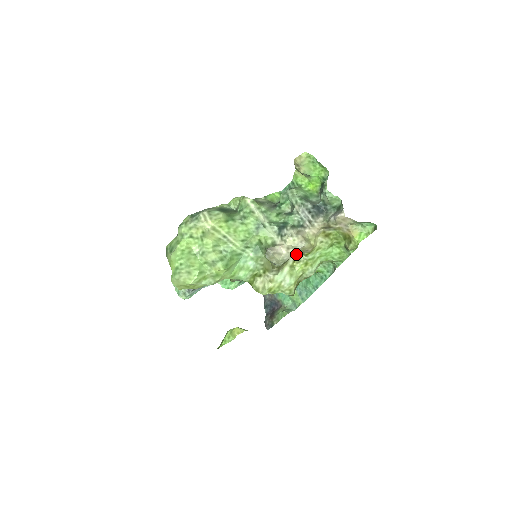
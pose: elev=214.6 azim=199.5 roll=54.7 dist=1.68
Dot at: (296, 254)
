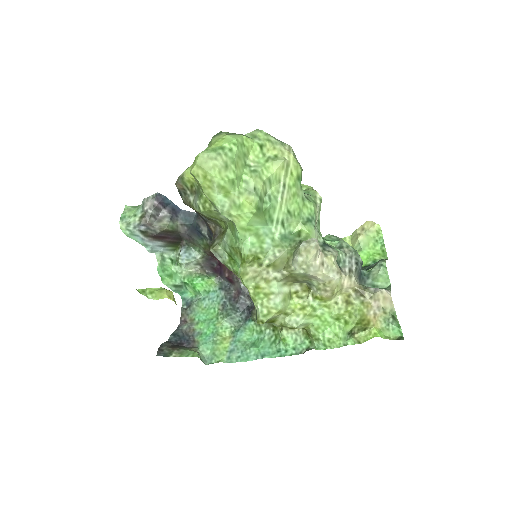
Dot at: (304, 288)
